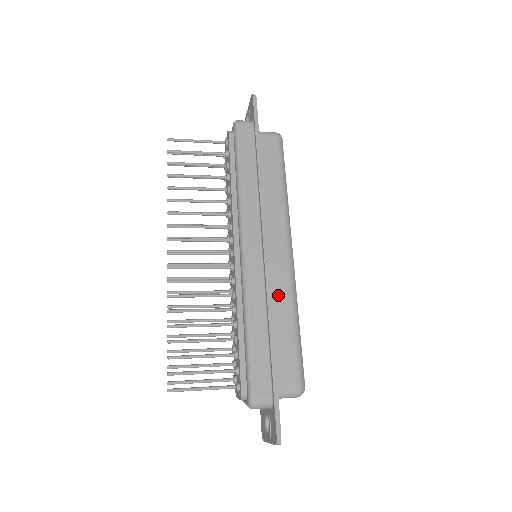
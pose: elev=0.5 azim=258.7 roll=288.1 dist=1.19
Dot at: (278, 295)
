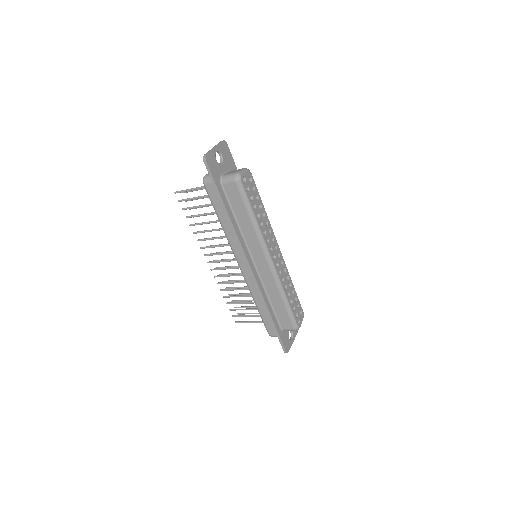
Dot at: (269, 287)
